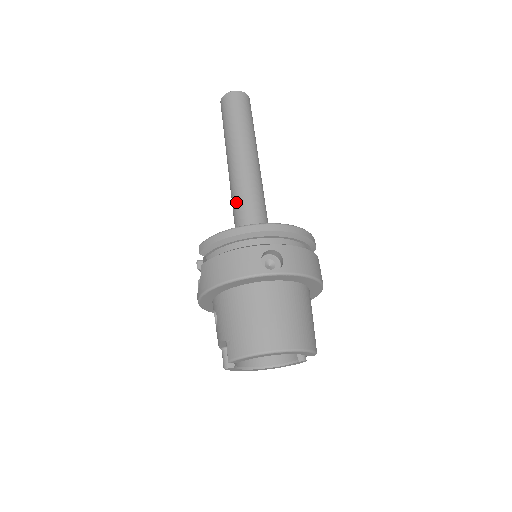
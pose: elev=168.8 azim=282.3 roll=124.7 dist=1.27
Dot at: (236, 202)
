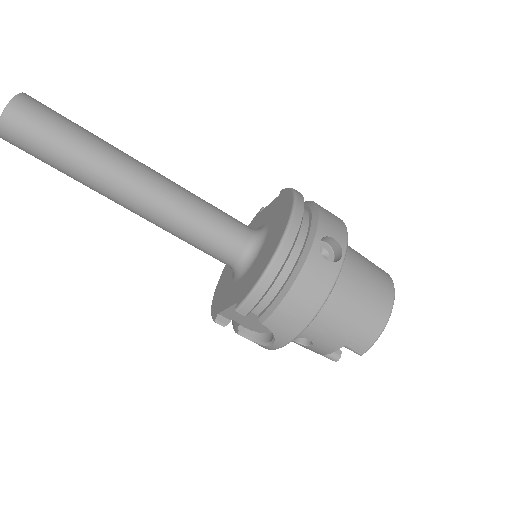
Dot at: (189, 231)
